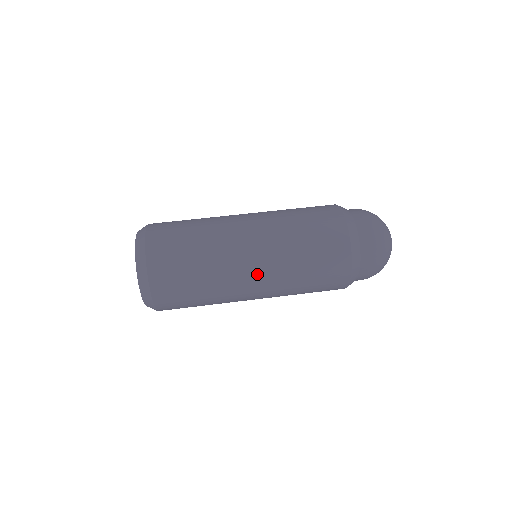
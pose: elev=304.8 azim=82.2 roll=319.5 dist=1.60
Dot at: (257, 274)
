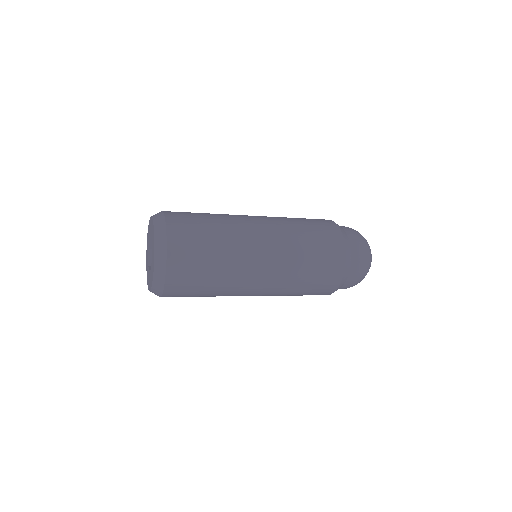
Dot at: (264, 231)
